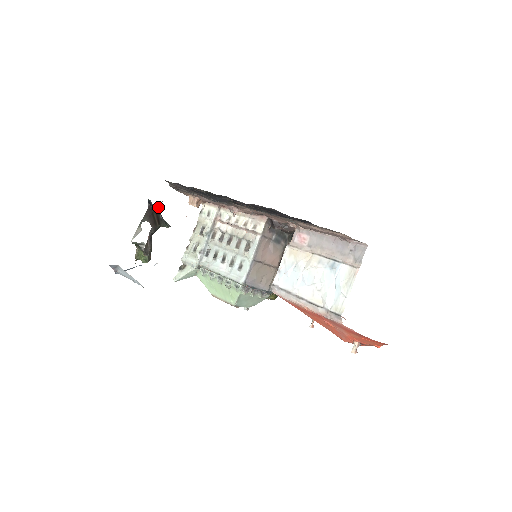
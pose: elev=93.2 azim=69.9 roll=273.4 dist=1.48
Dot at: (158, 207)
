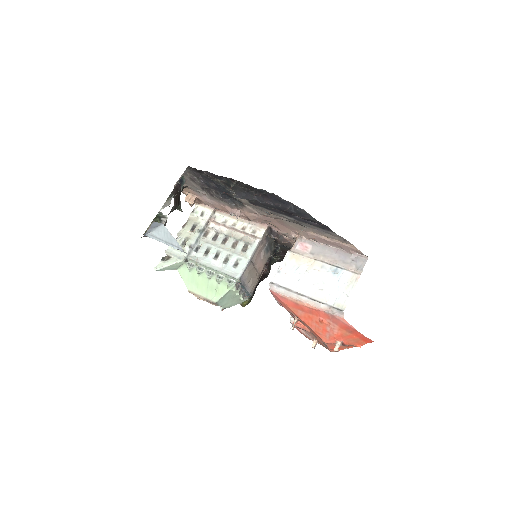
Dot at: (183, 188)
